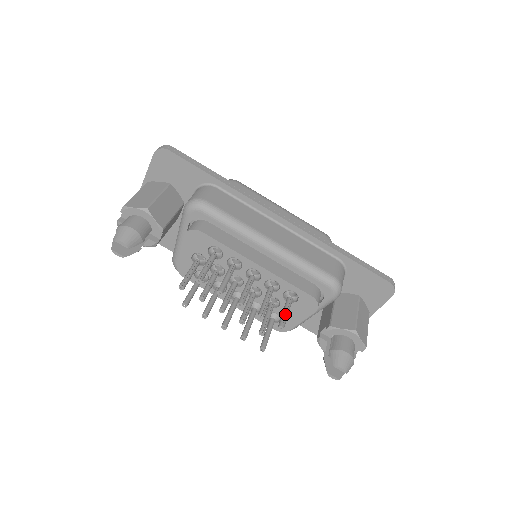
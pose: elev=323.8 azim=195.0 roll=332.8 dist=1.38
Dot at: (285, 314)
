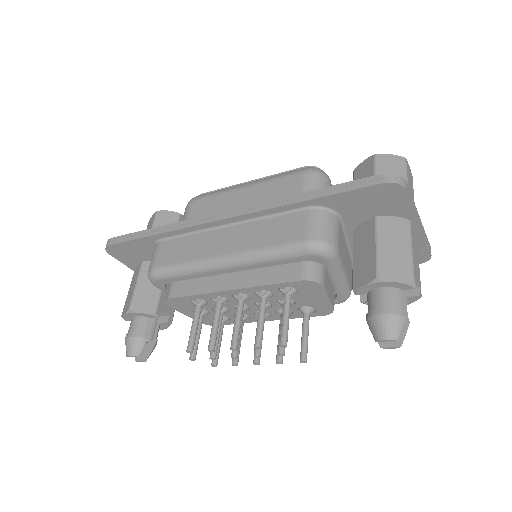
Dot at: (282, 324)
